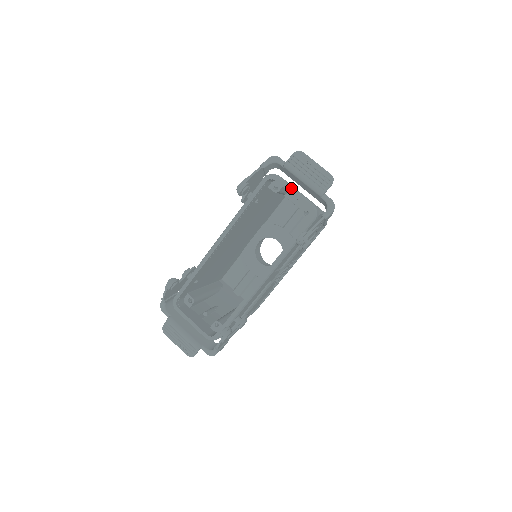
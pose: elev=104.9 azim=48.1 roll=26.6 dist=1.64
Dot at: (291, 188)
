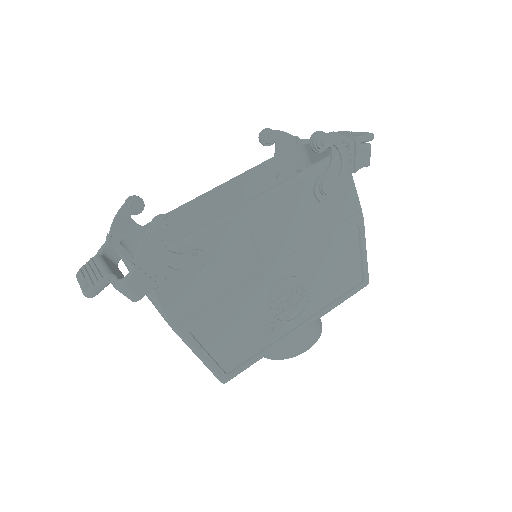
Dot at: occluded
